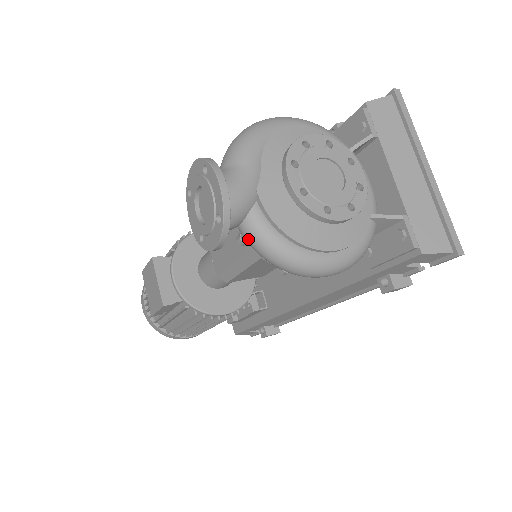
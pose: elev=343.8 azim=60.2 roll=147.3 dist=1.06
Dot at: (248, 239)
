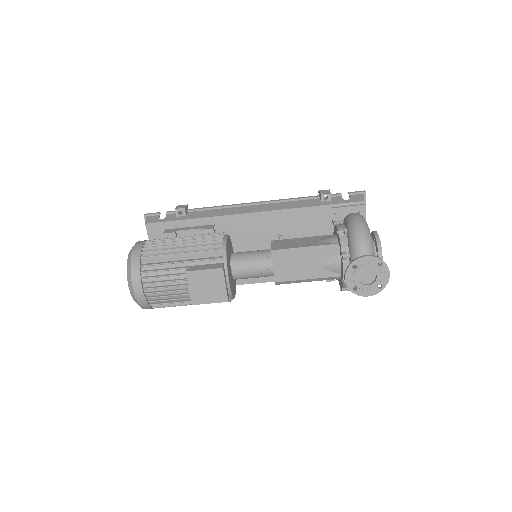
Dot at: occluded
